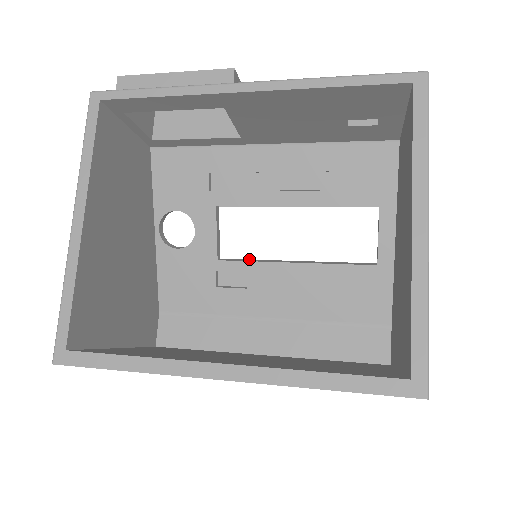
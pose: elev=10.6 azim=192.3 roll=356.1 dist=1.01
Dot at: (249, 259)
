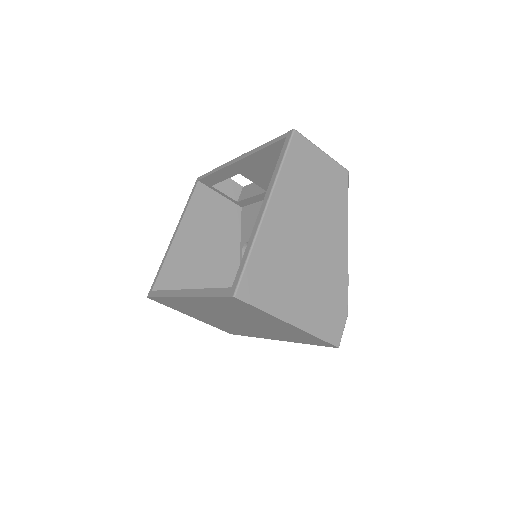
Dot at: occluded
